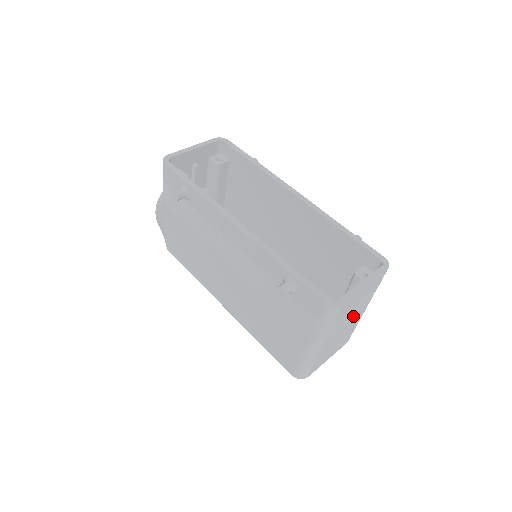
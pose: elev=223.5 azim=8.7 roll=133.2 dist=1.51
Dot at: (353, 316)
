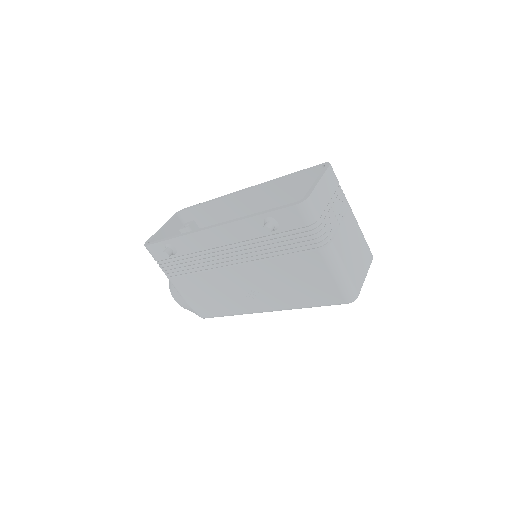
Dot at: (343, 218)
